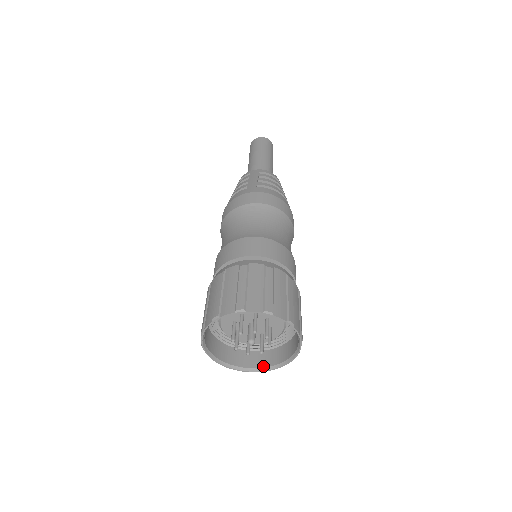
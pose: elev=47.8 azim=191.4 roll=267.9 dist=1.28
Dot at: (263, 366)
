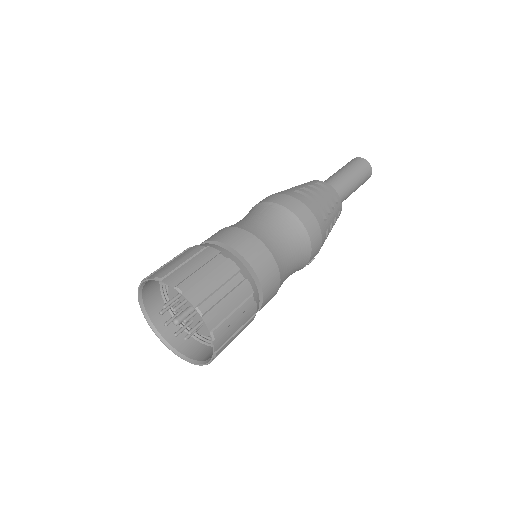
Dot at: (194, 358)
